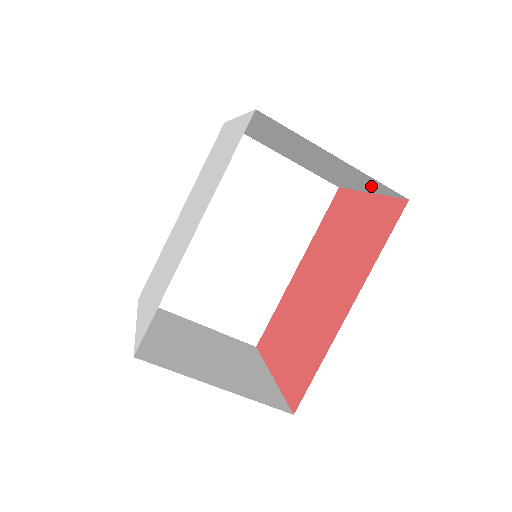
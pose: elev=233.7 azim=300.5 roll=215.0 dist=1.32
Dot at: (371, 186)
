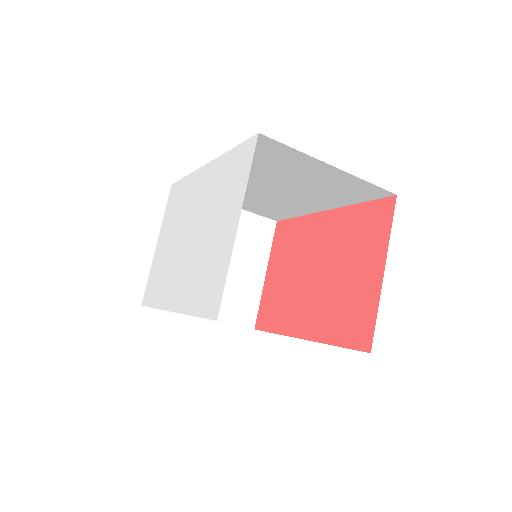
Dot at: occluded
